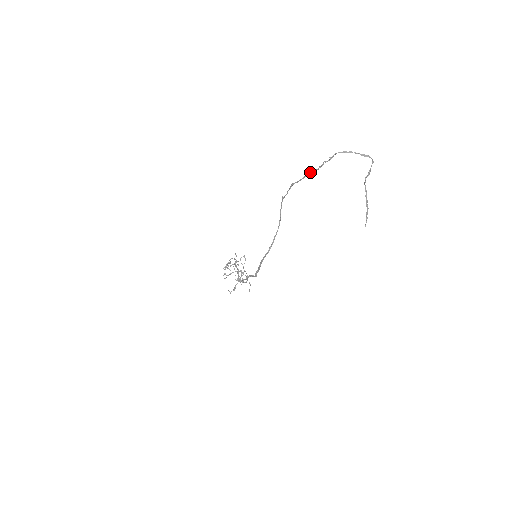
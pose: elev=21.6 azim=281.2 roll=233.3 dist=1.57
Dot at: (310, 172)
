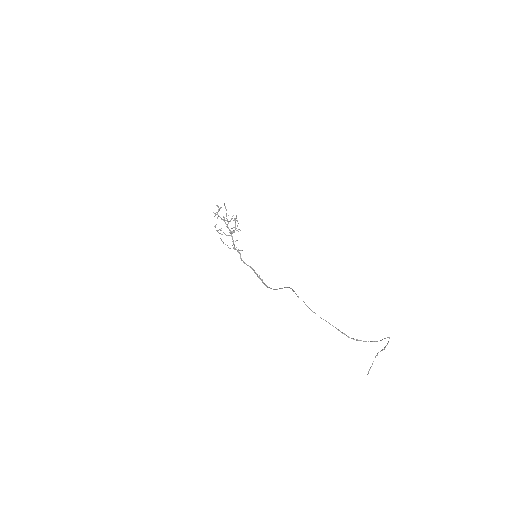
Dot at: occluded
